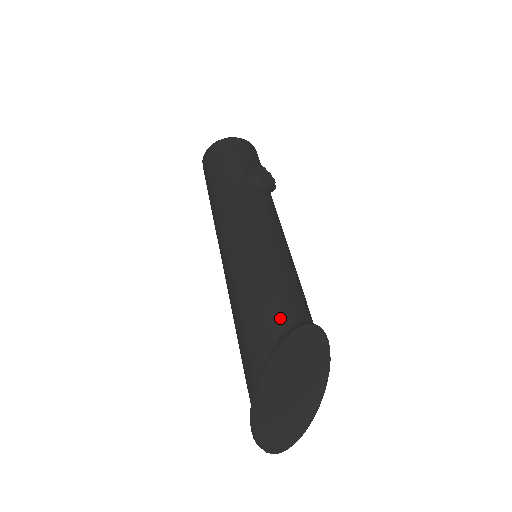
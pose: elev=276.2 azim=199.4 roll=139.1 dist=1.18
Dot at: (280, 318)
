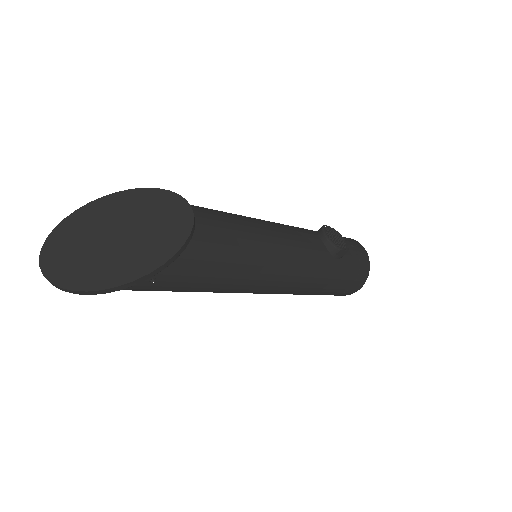
Dot at: occluded
